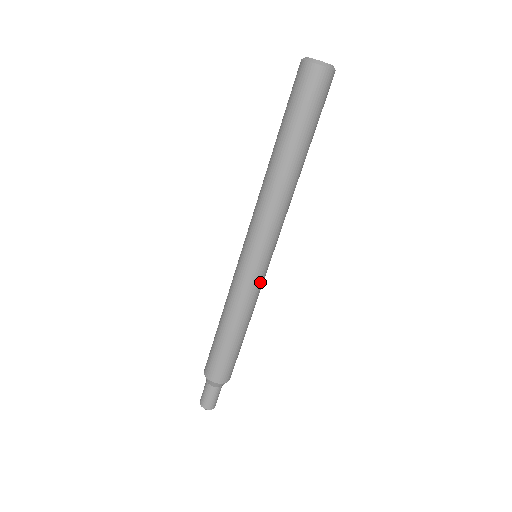
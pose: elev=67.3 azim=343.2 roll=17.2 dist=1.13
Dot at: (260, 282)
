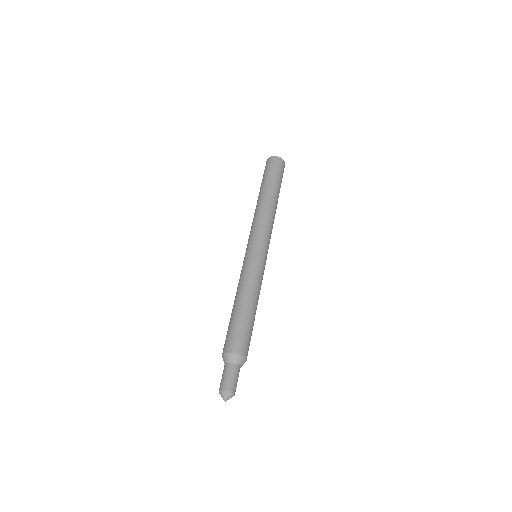
Dot at: (253, 263)
